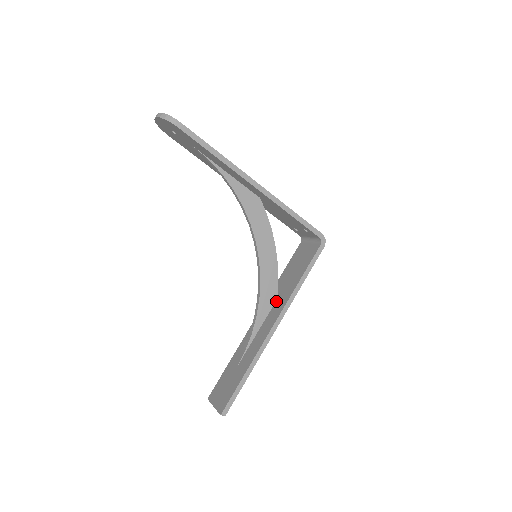
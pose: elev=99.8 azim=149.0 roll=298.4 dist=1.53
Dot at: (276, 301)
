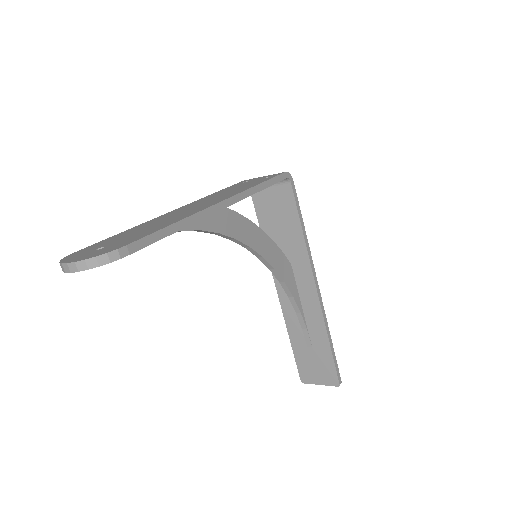
Dot at: (290, 266)
